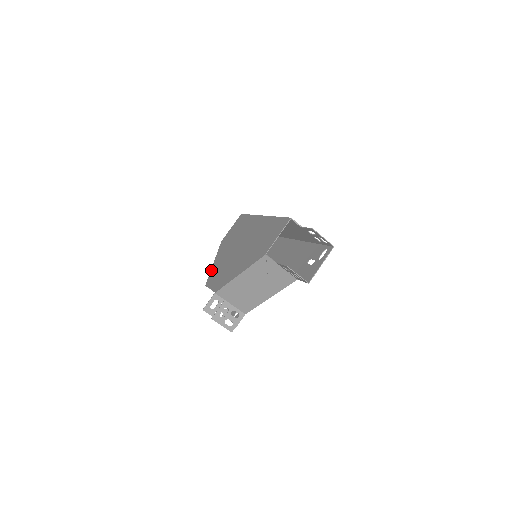
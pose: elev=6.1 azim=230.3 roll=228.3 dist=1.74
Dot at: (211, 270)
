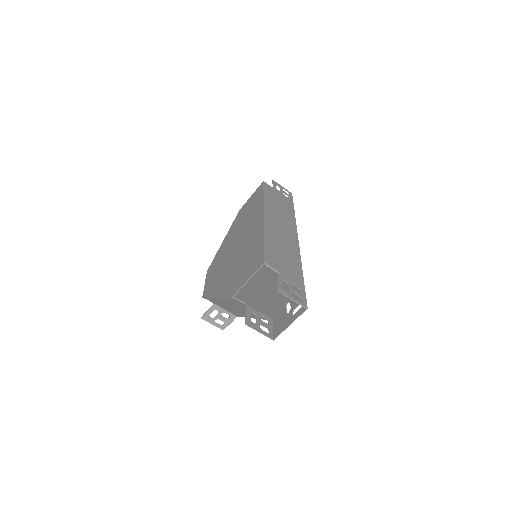
Dot at: (217, 252)
